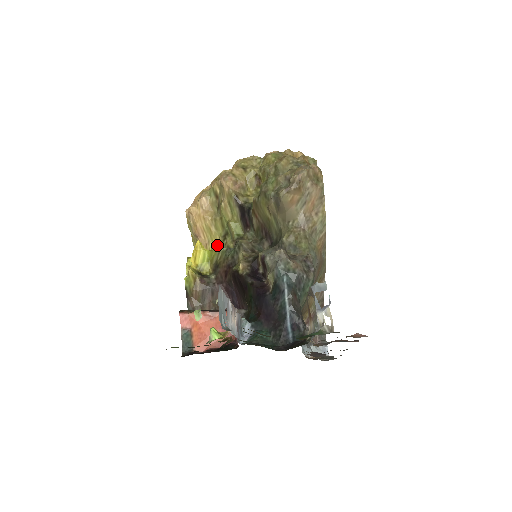
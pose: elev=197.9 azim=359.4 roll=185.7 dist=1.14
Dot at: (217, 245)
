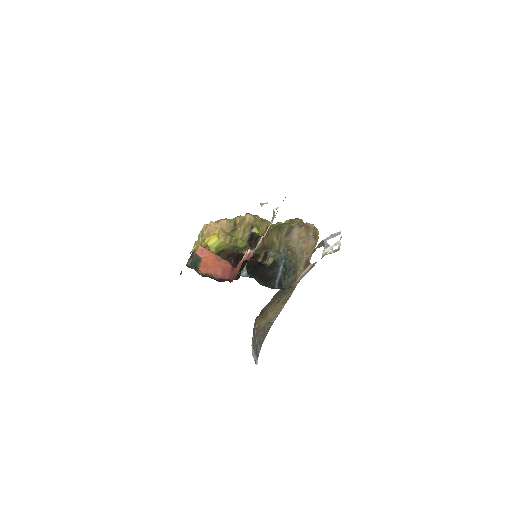
Dot at: occluded
